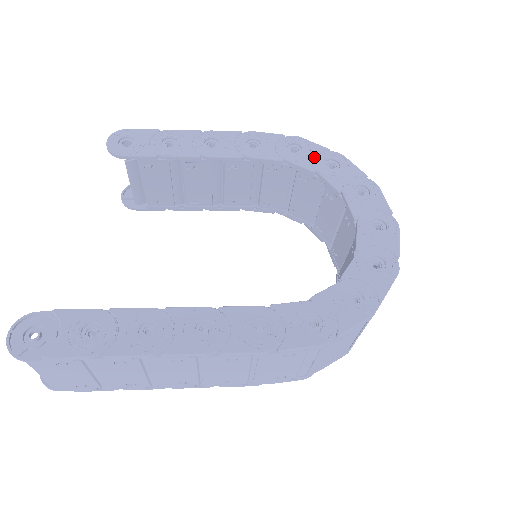
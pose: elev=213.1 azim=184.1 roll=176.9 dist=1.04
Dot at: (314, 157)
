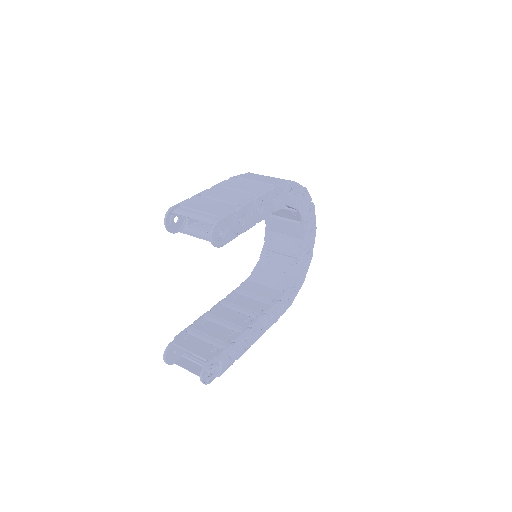
Dot at: (297, 196)
